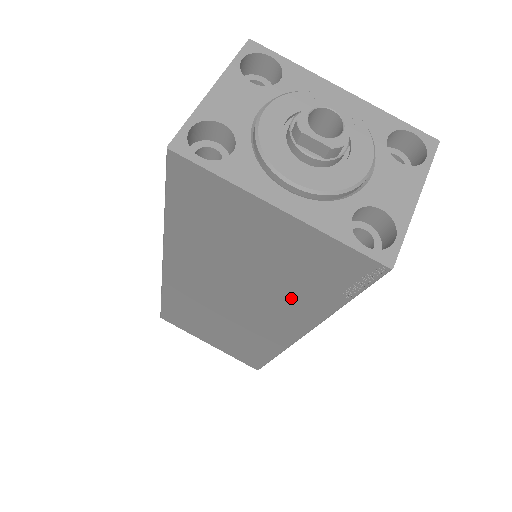
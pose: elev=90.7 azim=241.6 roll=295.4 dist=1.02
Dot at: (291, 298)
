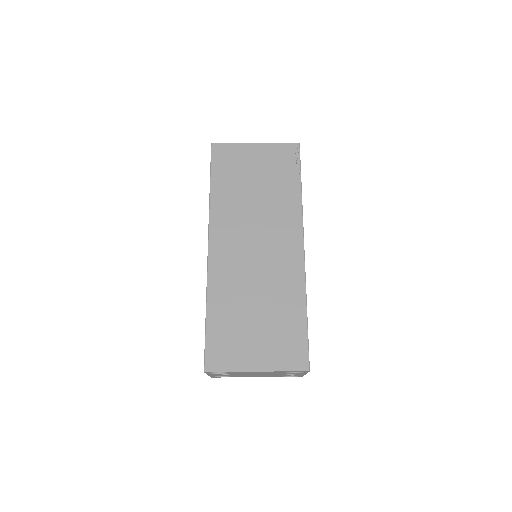
Dot at: (281, 200)
